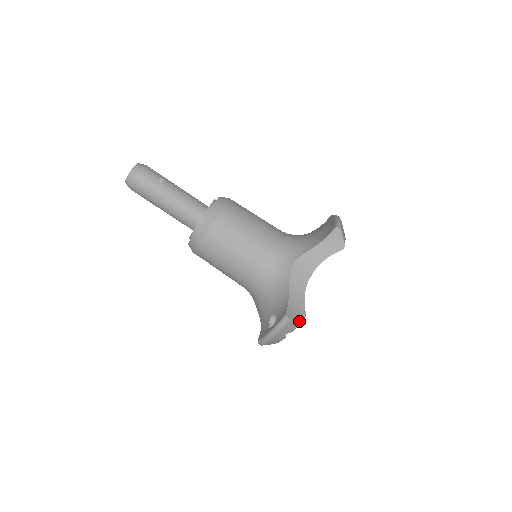
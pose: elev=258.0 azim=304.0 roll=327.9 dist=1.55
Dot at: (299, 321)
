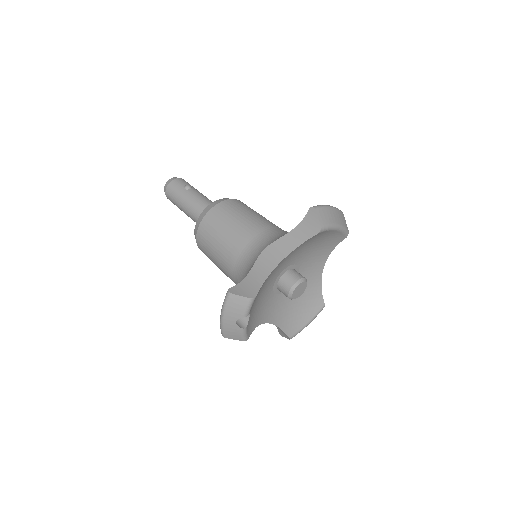
Dot at: (245, 300)
